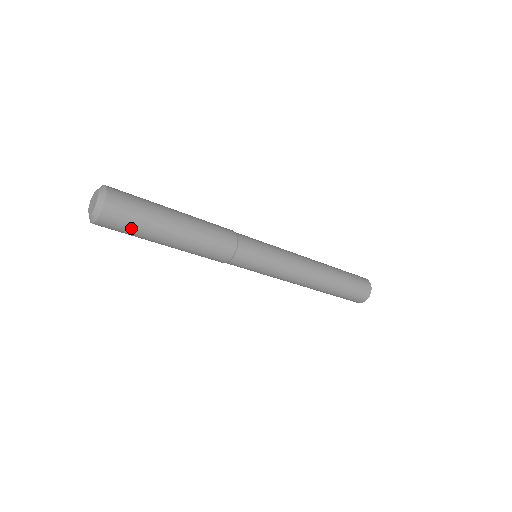
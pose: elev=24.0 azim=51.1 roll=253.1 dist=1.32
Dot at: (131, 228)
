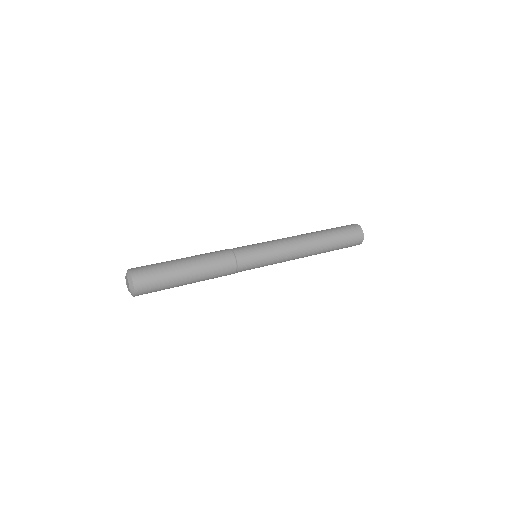
Dot at: (158, 289)
